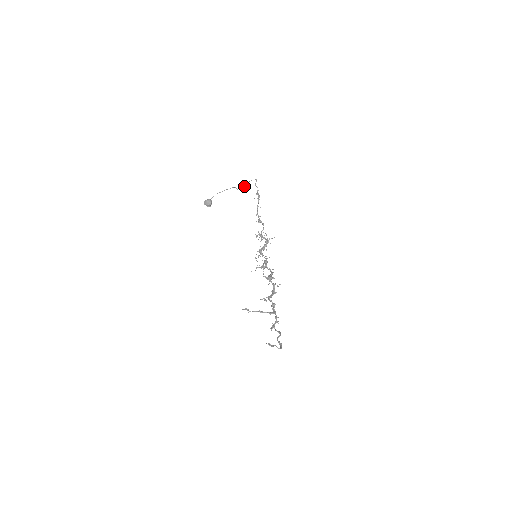
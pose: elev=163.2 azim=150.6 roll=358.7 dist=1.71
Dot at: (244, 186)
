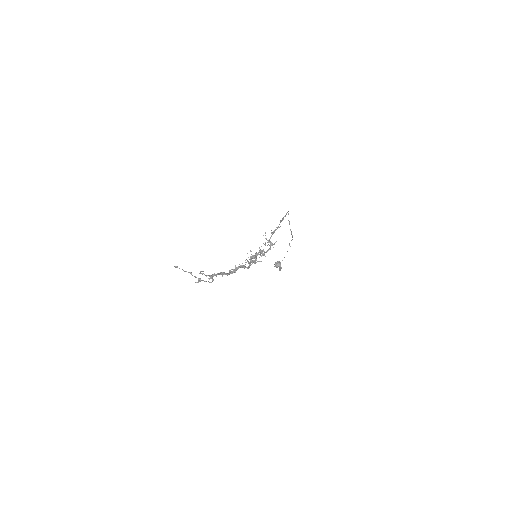
Dot at: (290, 229)
